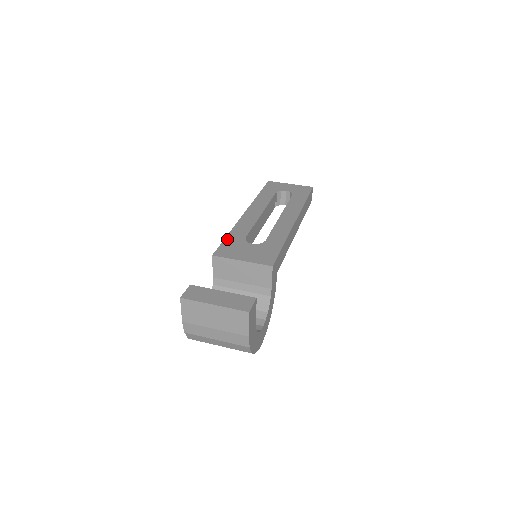
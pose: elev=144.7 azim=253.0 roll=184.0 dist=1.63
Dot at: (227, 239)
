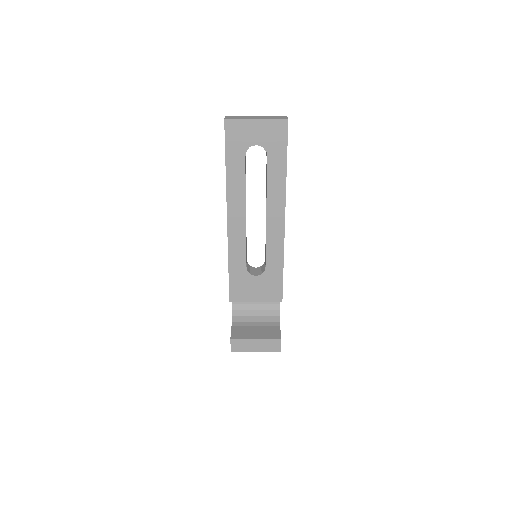
Dot at: (231, 276)
